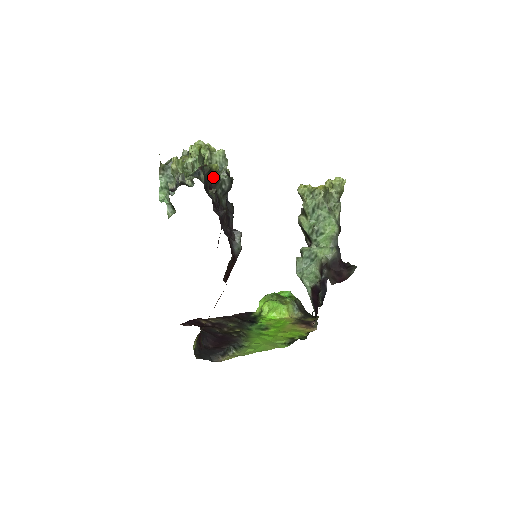
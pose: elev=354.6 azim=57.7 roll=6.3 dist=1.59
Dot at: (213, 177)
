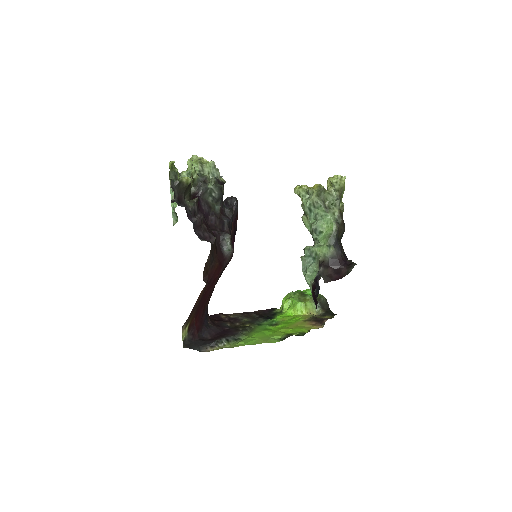
Dot at: (186, 188)
